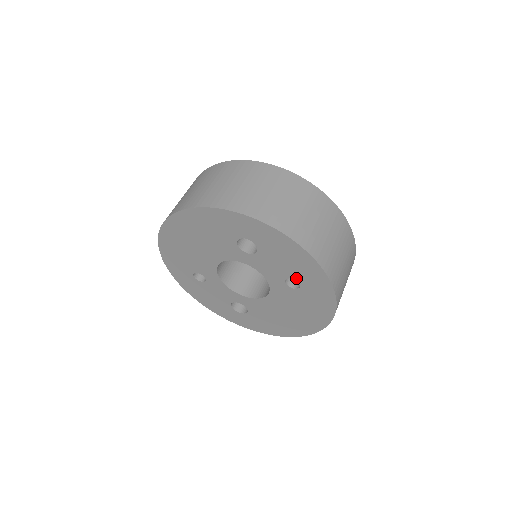
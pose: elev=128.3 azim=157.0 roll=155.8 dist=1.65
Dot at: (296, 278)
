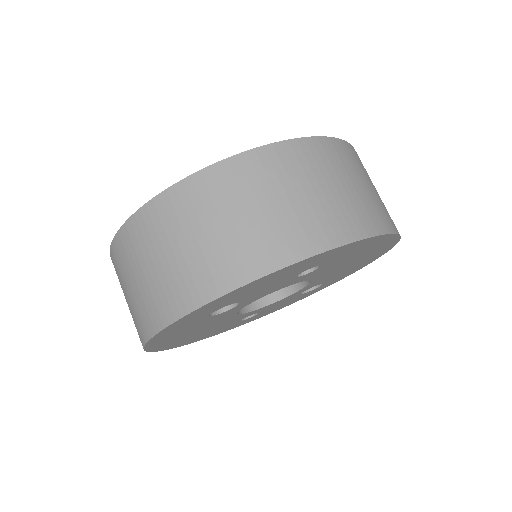
Dot at: occluded
